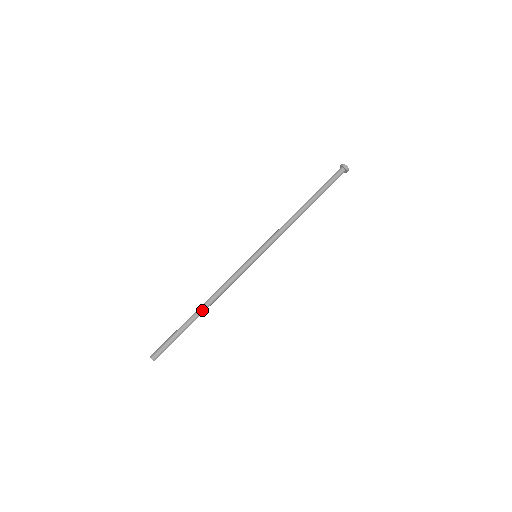
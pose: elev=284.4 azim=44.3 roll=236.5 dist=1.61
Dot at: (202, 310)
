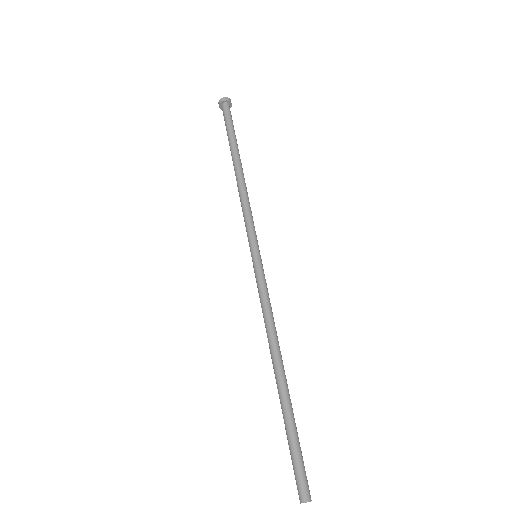
Dot at: (279, 372)
